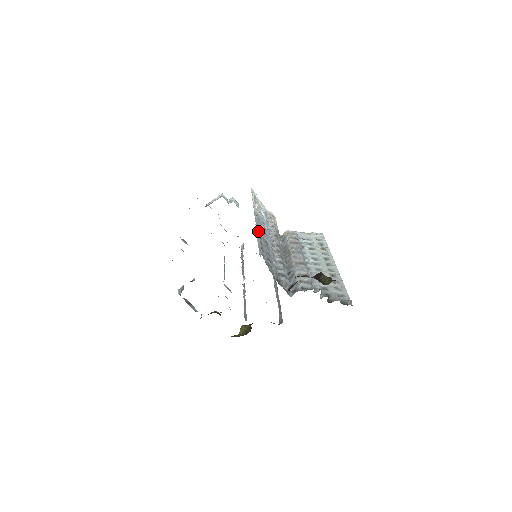
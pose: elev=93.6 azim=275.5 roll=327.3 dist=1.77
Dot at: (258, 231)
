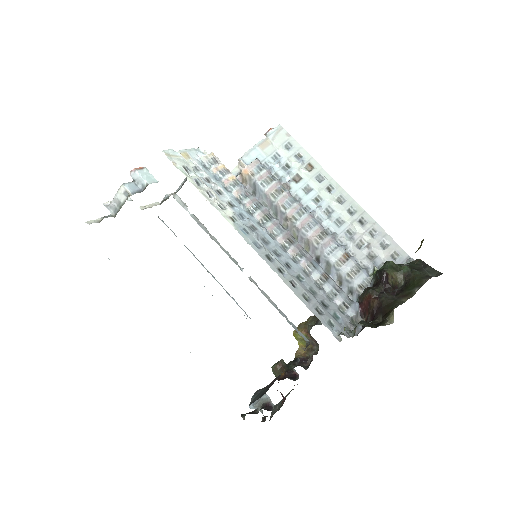
Dot at: (283, 277)
